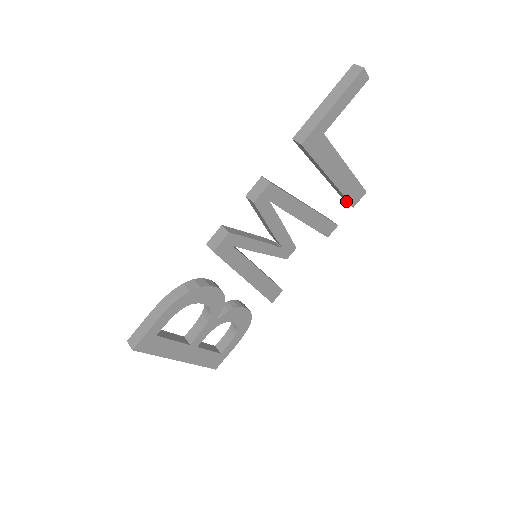
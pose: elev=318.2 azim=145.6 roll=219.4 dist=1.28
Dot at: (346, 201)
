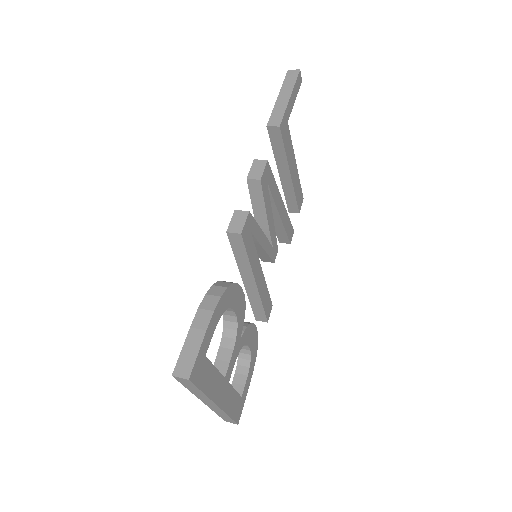
Dot at: (292, 209)
